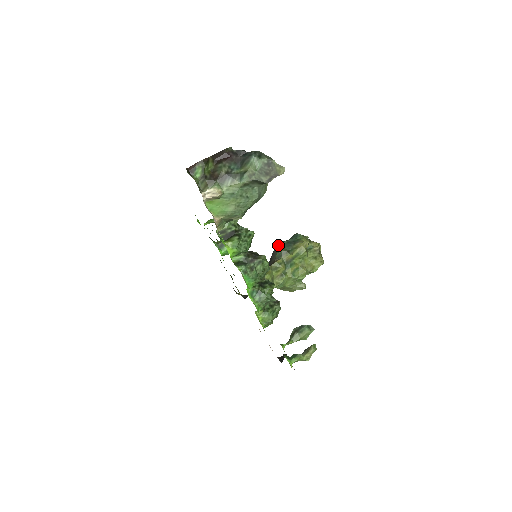
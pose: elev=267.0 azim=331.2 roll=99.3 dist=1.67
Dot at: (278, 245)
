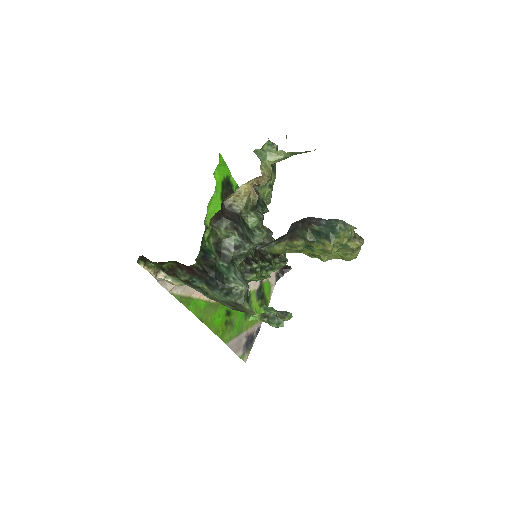
Dot at: (308, 226)
